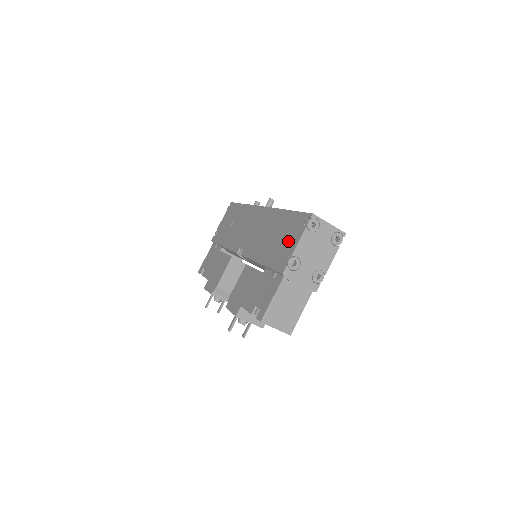
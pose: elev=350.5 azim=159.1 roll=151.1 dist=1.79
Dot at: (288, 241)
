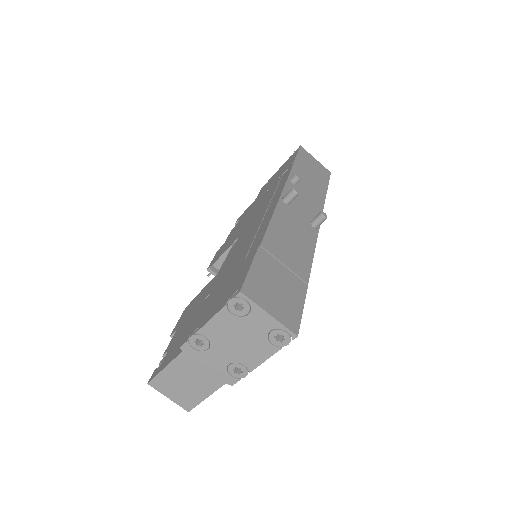
Dot at: (217, 300)
